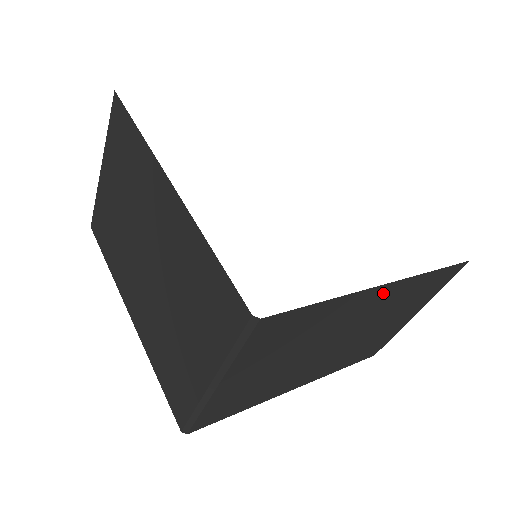
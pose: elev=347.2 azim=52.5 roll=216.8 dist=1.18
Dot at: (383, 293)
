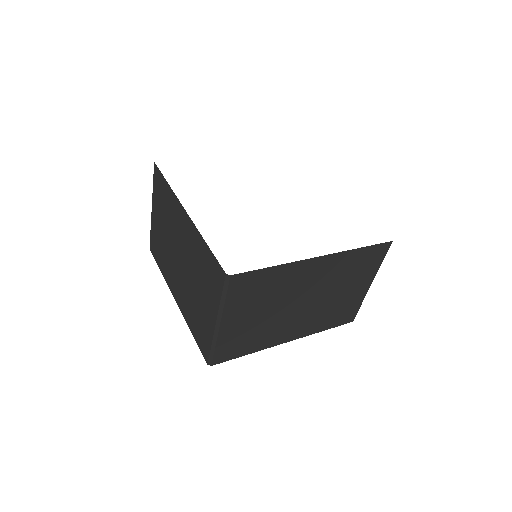
Dot at: (321, 264)
